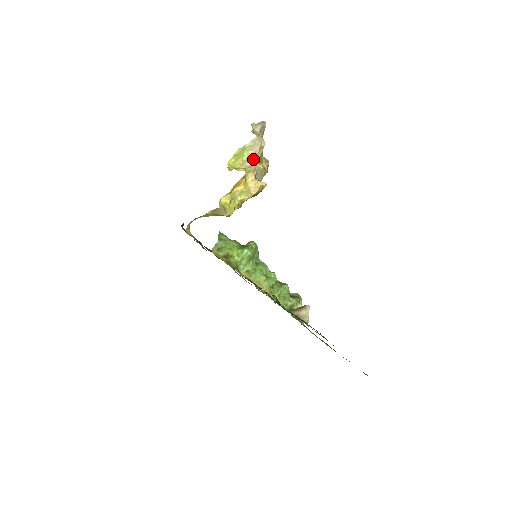
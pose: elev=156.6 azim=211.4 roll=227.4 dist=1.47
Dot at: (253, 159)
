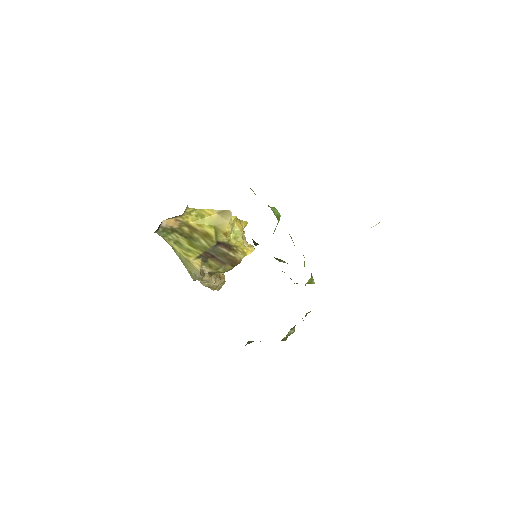
Dot at: occluded
